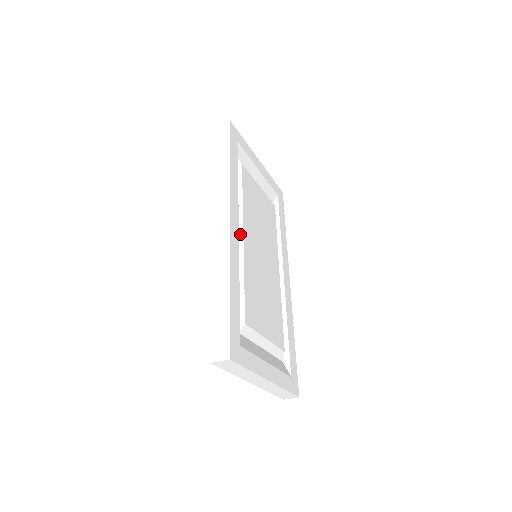
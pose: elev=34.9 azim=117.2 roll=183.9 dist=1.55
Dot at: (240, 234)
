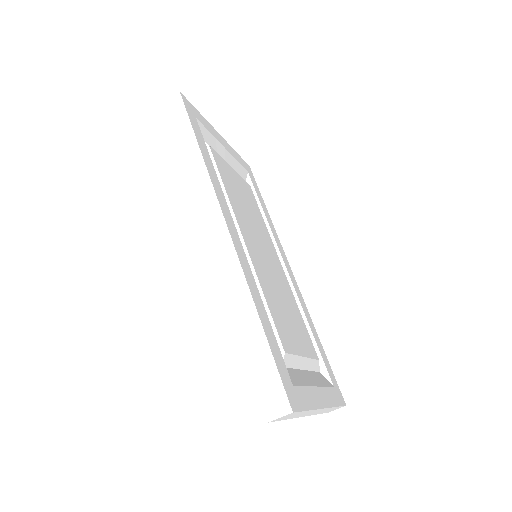
Dot at: (239, 237)
